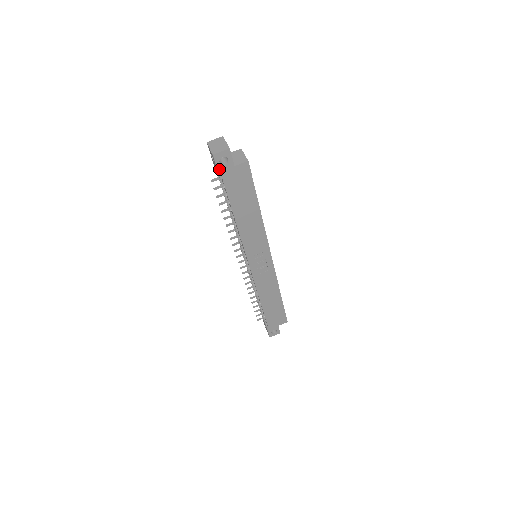
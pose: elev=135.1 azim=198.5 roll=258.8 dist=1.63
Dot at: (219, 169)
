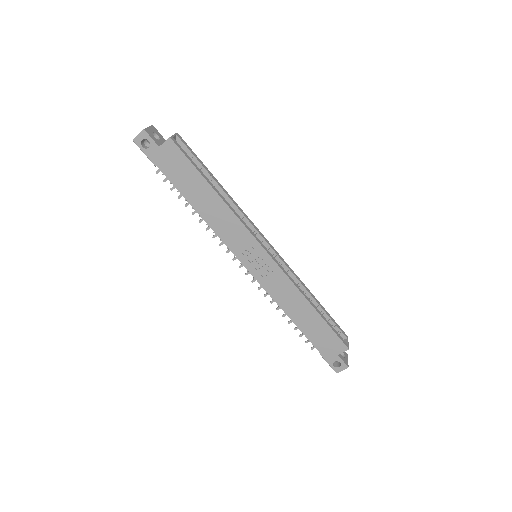
Dot at: (146, 154)
